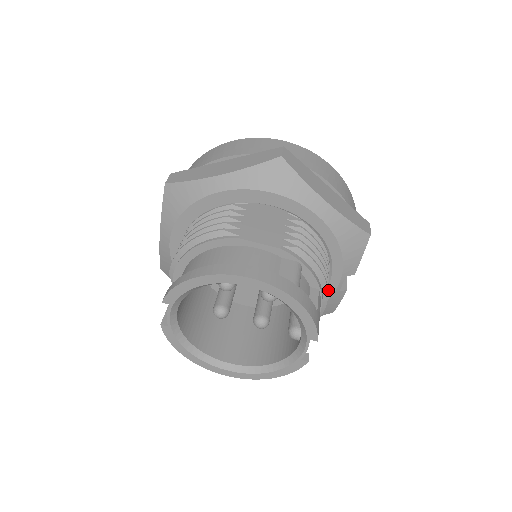
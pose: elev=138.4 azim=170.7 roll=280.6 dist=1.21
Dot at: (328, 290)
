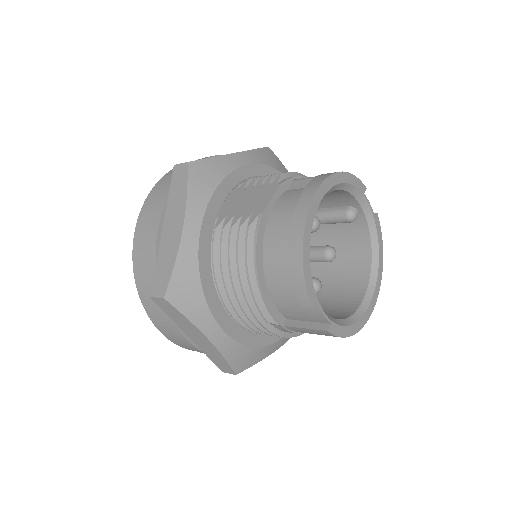
Dot at: occluded
